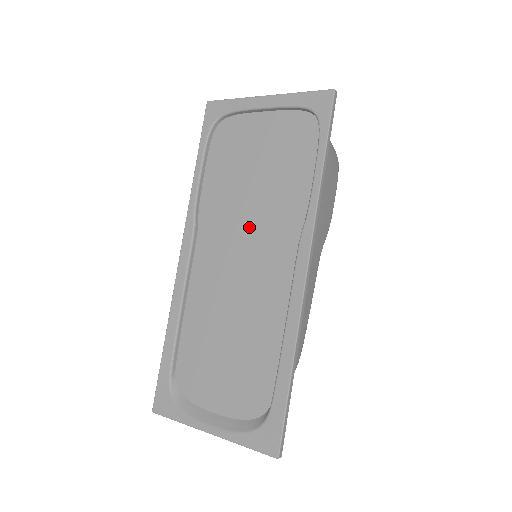
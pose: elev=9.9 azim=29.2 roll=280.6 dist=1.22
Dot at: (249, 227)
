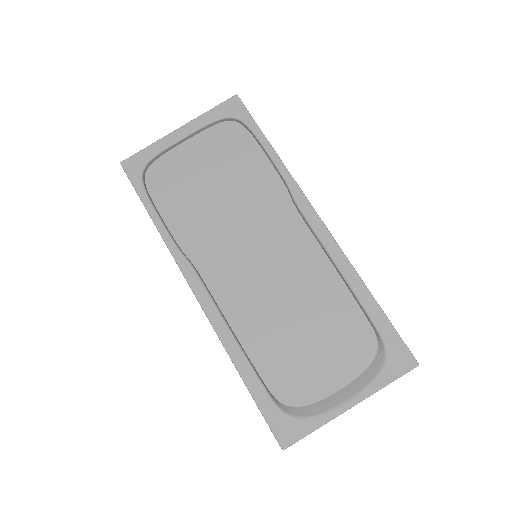
Dot at: (243, 229)
